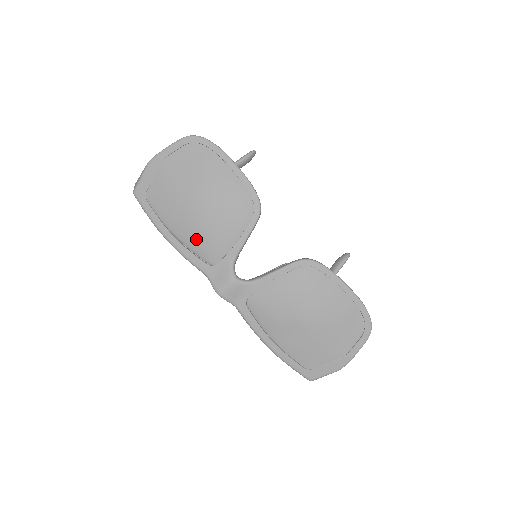
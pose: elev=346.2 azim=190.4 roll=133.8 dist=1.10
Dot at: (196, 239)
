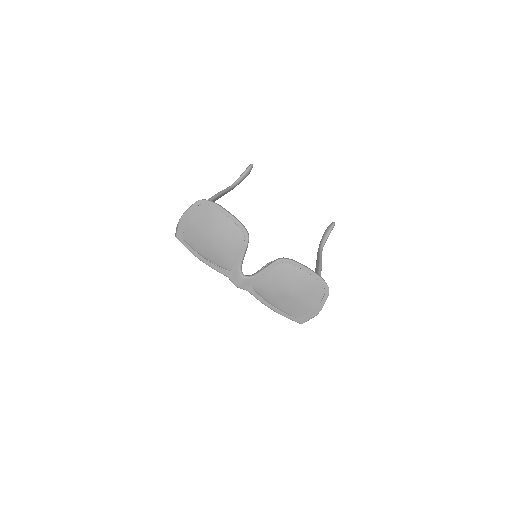
Dot at: (216, 258)
